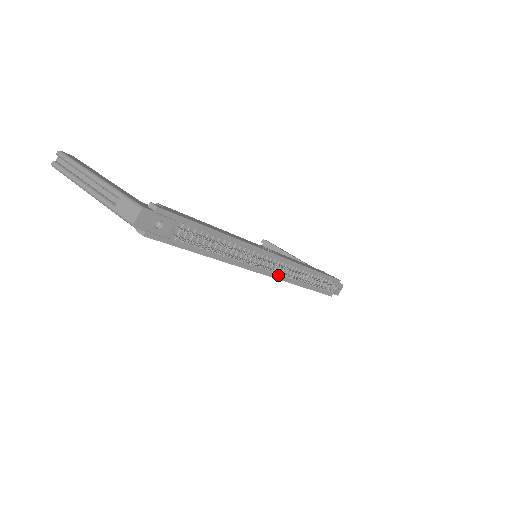
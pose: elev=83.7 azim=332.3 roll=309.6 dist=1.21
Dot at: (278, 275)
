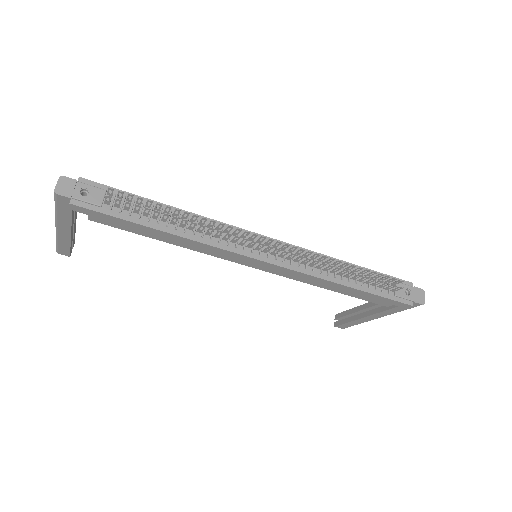
Dot at: (288, 264)
